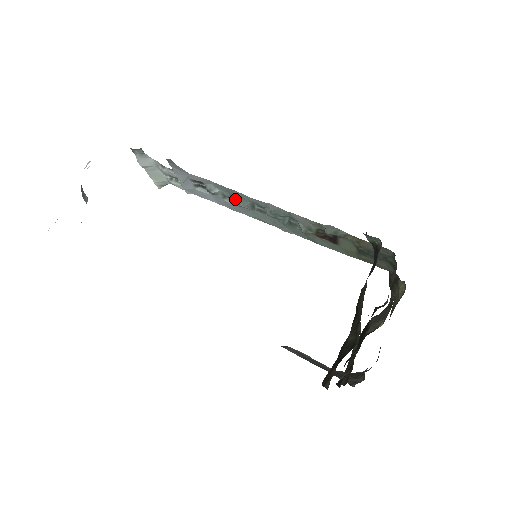
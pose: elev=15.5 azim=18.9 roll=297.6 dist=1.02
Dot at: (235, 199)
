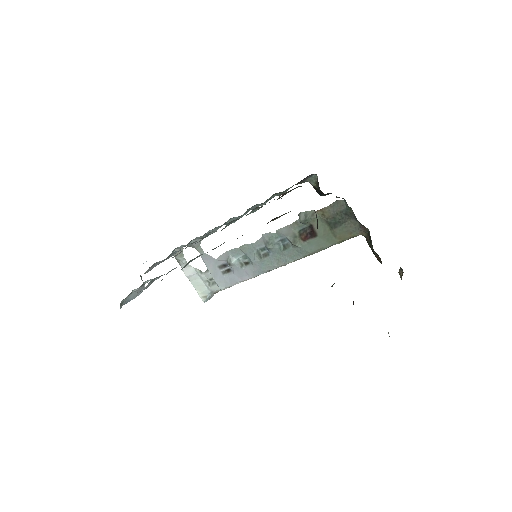
Dot at: (248, 260)
